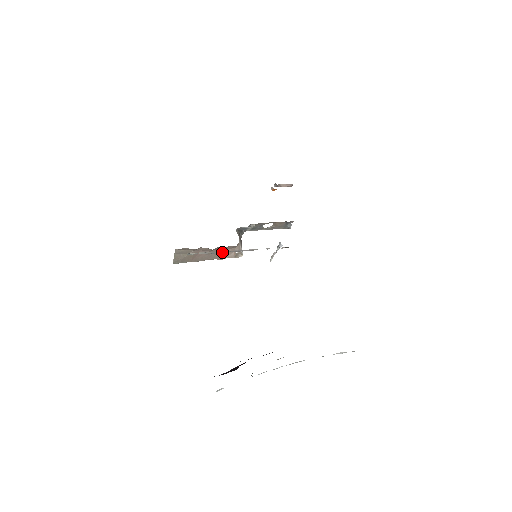
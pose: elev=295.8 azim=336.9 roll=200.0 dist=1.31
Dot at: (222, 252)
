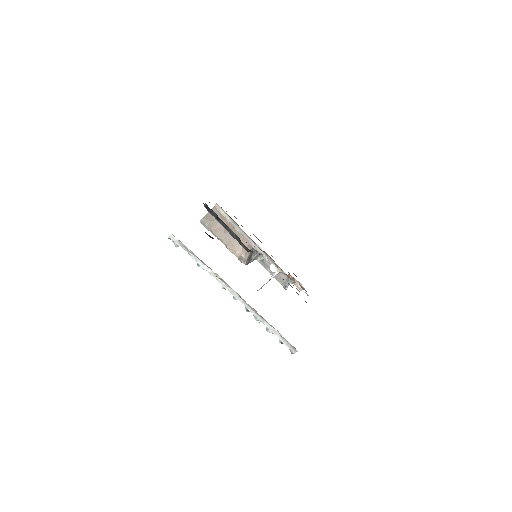
Dot at: (238, 231)
